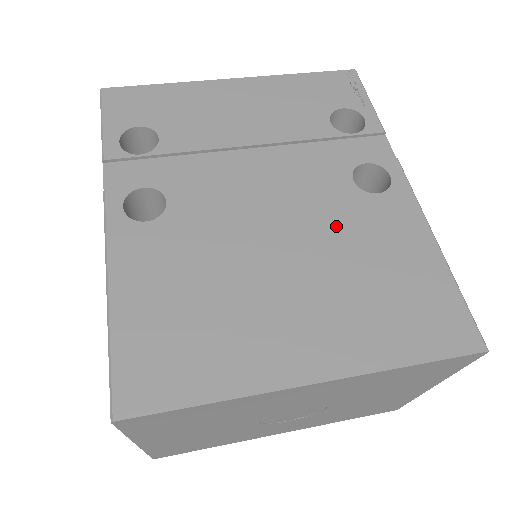
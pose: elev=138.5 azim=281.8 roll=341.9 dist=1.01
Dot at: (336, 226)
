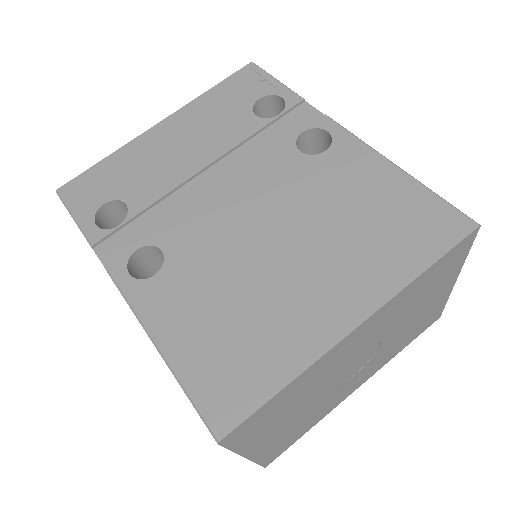
Dot at: (307, 195)
